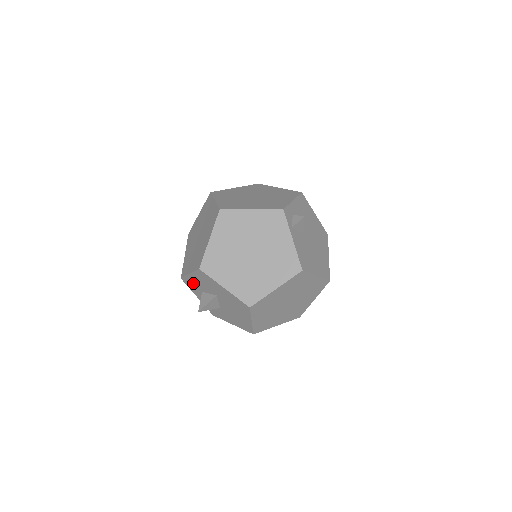
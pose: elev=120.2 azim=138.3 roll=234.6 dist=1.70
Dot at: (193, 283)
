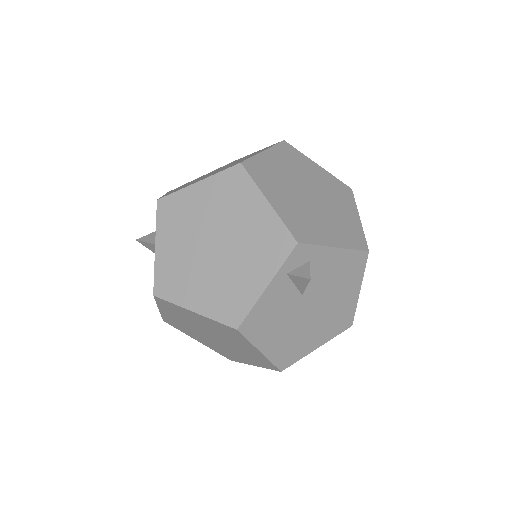
Dot at: occluded
